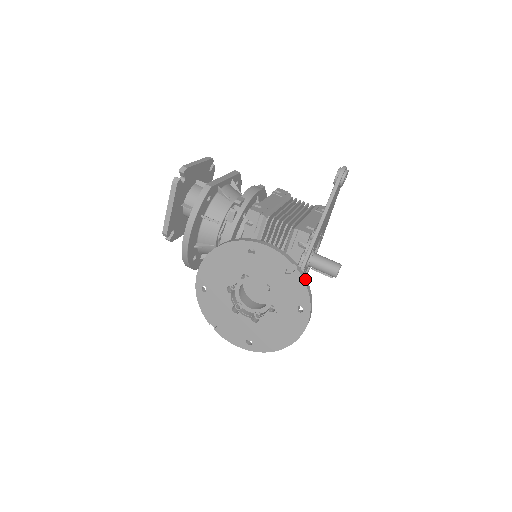
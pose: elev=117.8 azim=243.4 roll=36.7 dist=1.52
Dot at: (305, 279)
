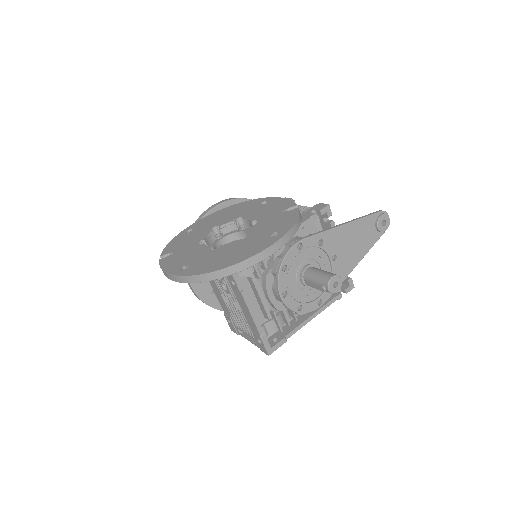
Dot at: (300, 218)
